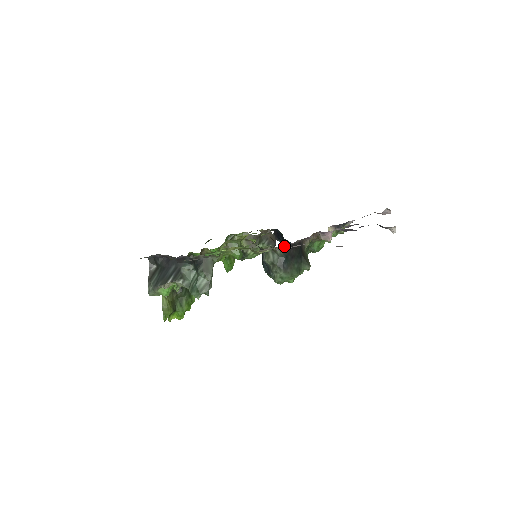
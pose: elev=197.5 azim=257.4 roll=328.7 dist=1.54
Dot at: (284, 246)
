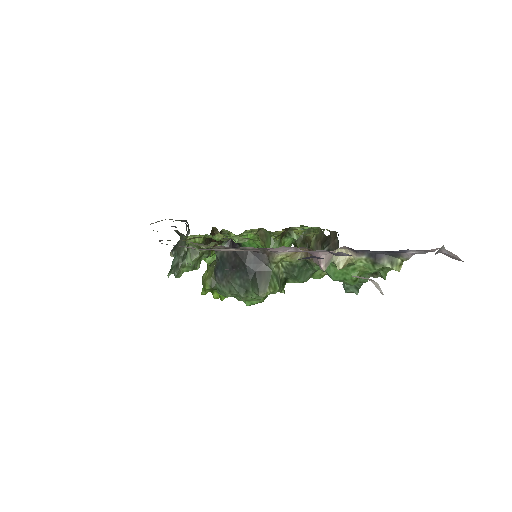
Dot at: (222, 247)
